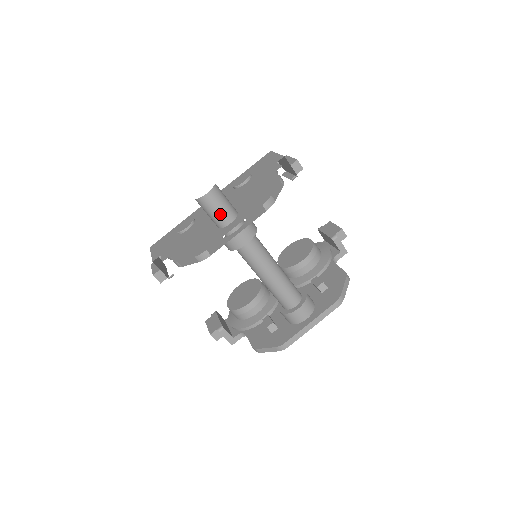
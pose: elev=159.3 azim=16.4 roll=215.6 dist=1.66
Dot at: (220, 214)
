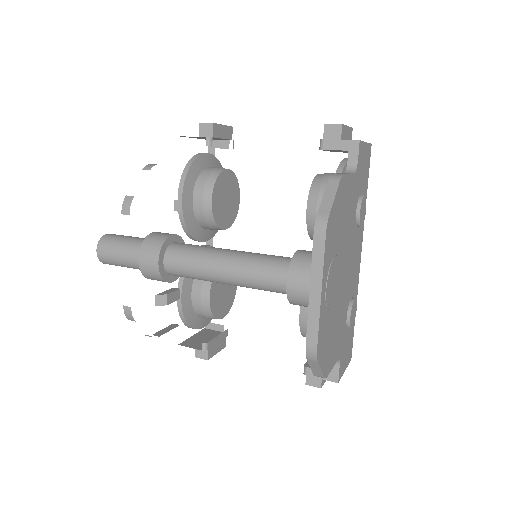
Dot at: (121, 258)
